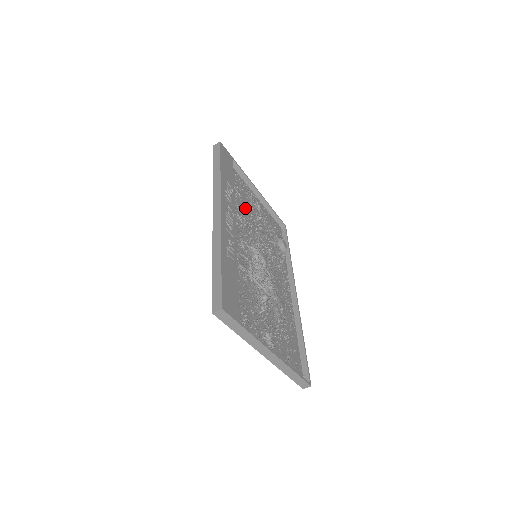
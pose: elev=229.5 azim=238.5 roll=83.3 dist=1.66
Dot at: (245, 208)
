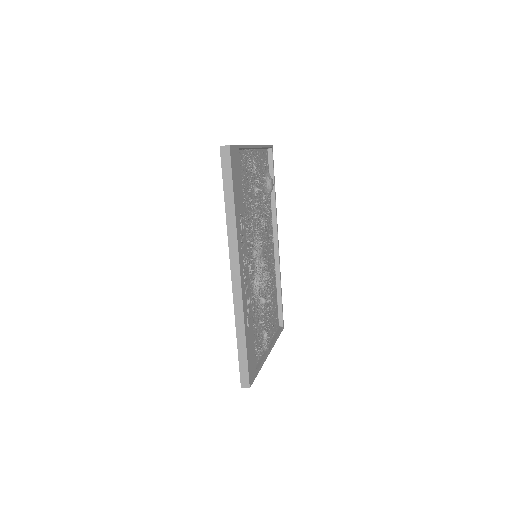
Dot at: (247, 202)
